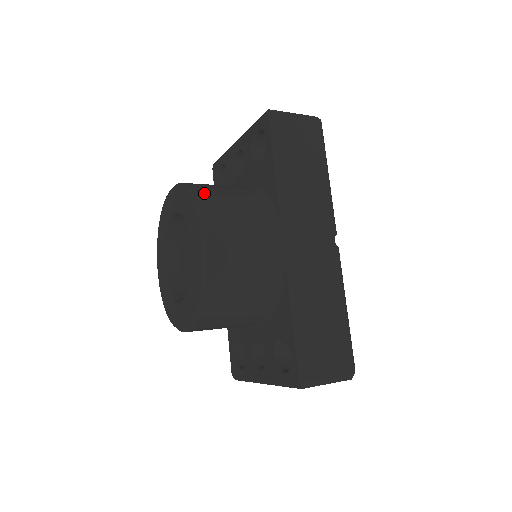
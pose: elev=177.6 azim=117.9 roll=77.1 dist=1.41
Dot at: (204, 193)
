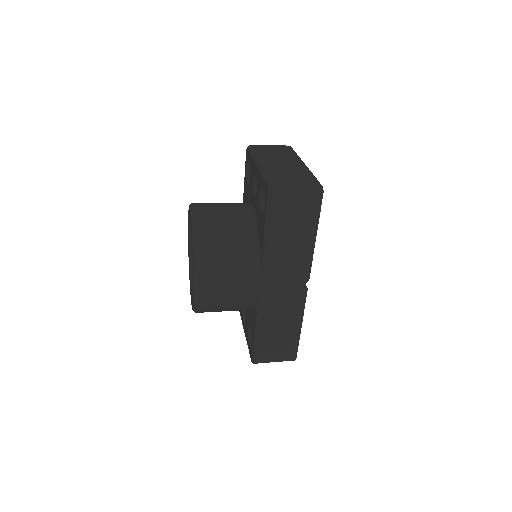
Dot at: (205, 246)
